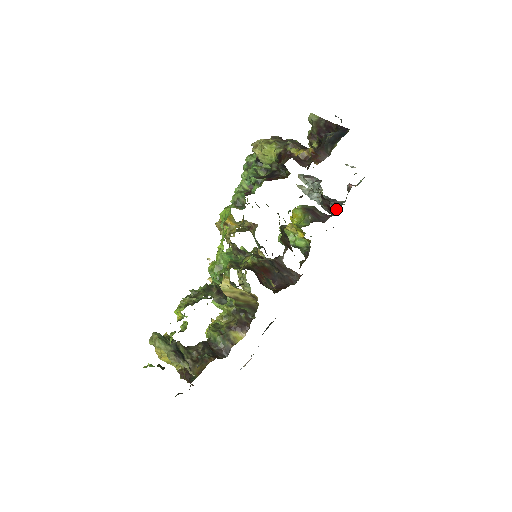
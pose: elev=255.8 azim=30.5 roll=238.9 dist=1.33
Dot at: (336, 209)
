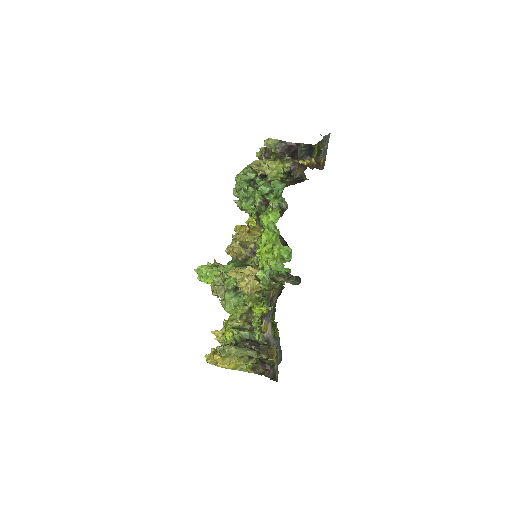
Dot at: occluded
